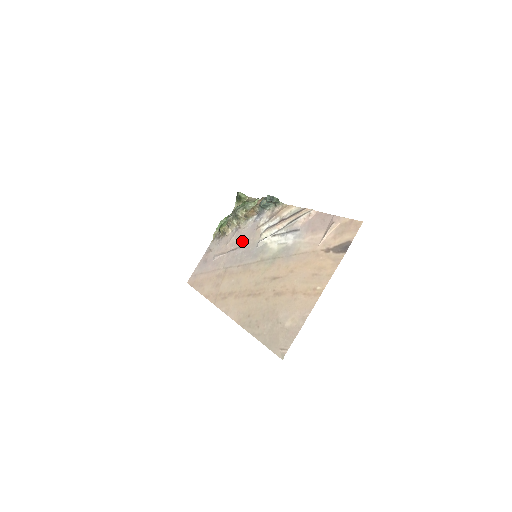
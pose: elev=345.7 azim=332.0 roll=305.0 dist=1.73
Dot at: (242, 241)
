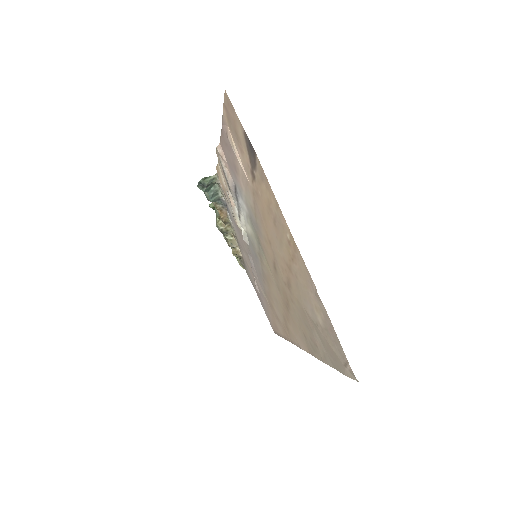
Dot at: (245, 251)
